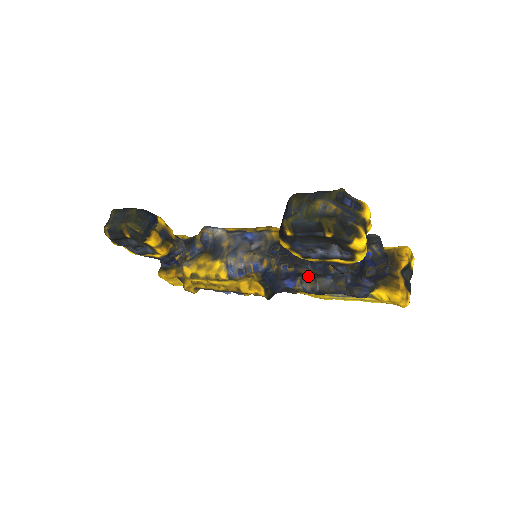
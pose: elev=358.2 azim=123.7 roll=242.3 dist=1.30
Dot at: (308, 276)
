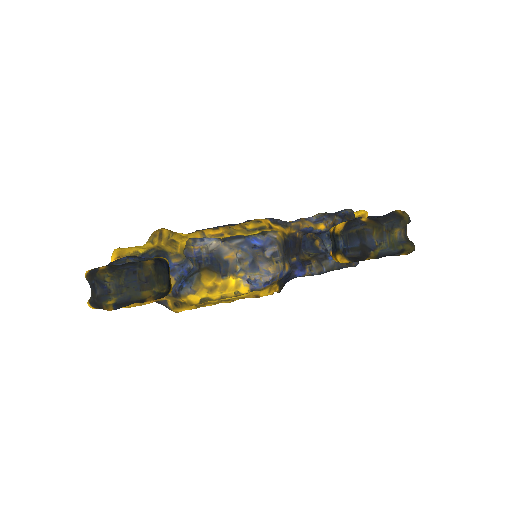
Dot at: (314, 262)
